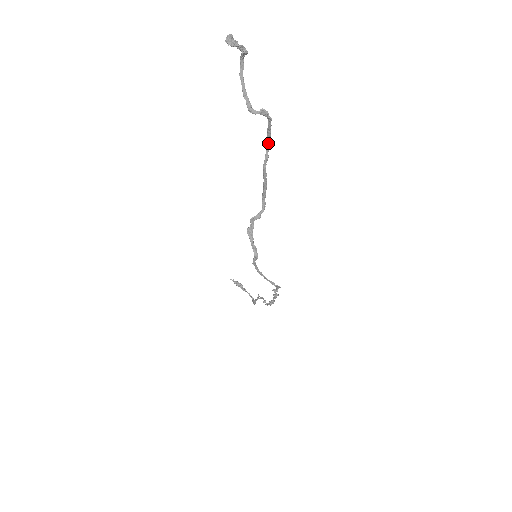
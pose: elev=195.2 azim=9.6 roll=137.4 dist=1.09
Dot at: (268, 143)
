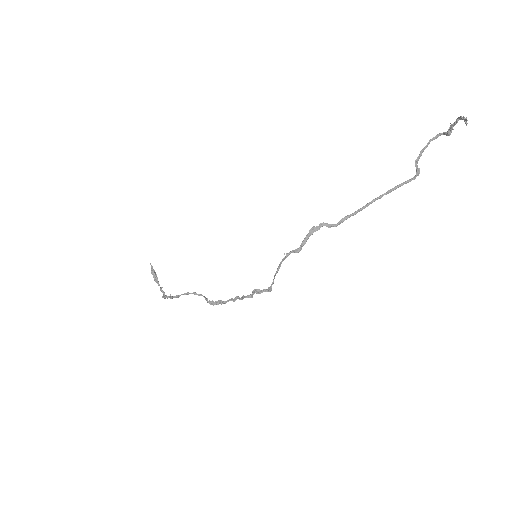
Dot at: (392, 190)
